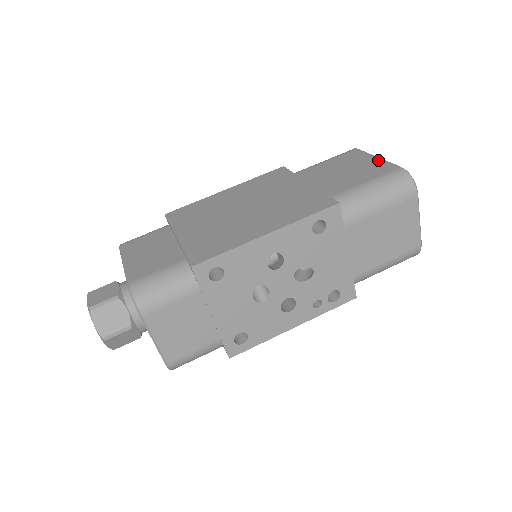
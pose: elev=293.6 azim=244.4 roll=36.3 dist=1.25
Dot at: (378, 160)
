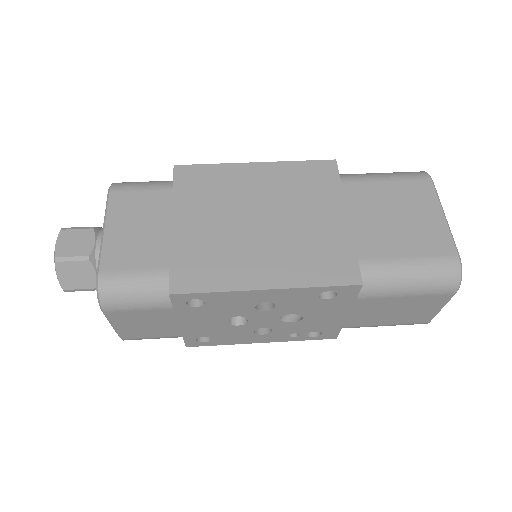
Dot at: (442, 222)
